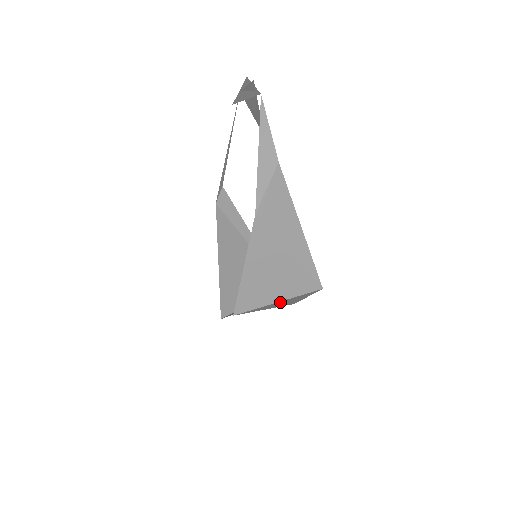
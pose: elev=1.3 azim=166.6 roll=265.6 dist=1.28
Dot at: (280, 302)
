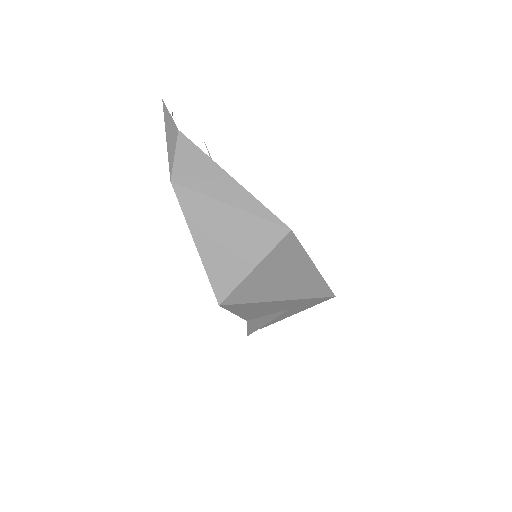
Dot at: (265, 272)
